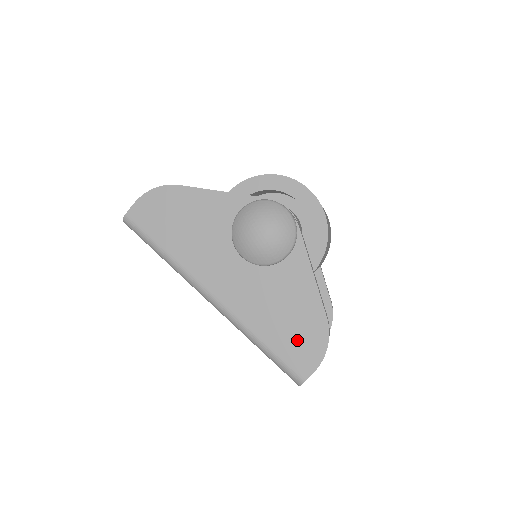
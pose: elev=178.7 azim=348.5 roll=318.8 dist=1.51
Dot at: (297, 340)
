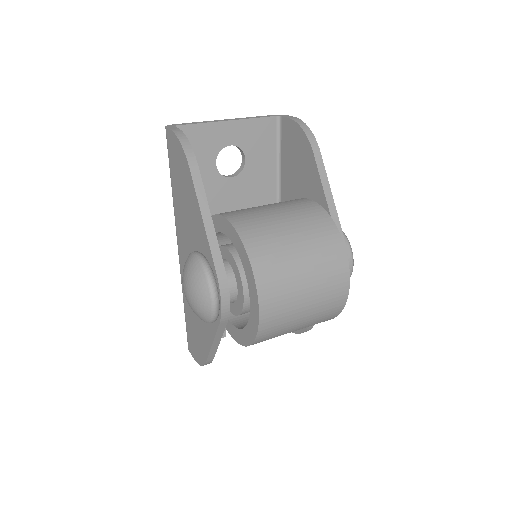
Dot at: (193, 338)
